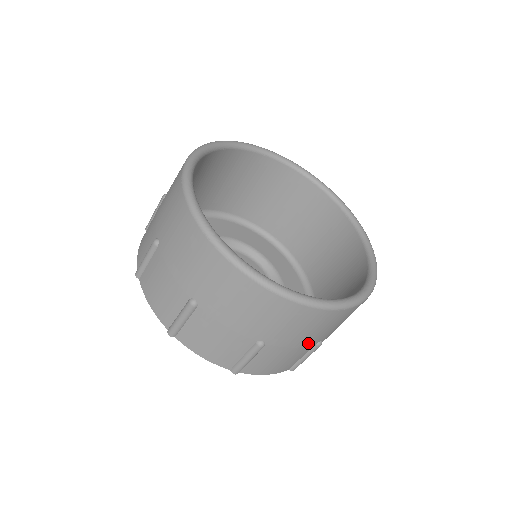
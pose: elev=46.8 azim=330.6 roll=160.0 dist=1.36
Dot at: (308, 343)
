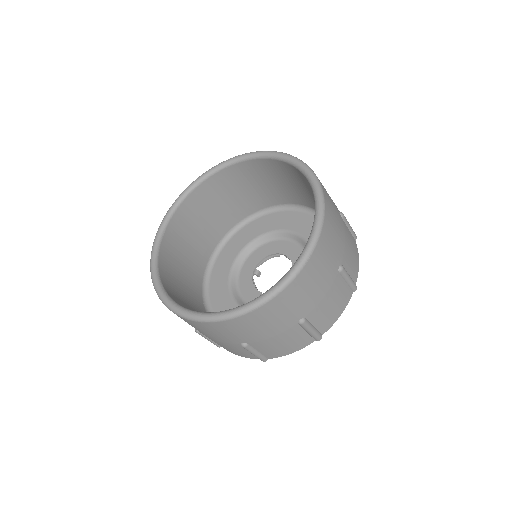
Dot at: (225, 341)
